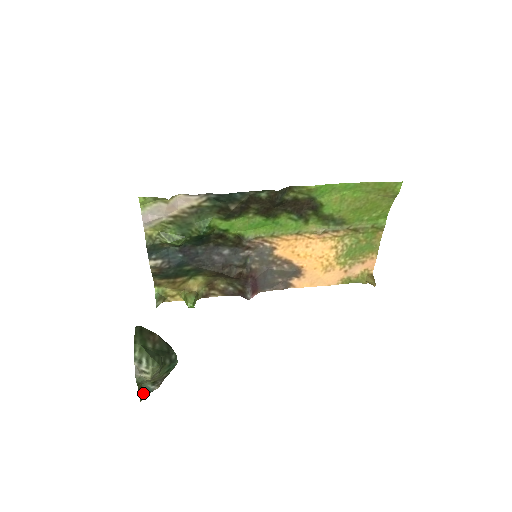
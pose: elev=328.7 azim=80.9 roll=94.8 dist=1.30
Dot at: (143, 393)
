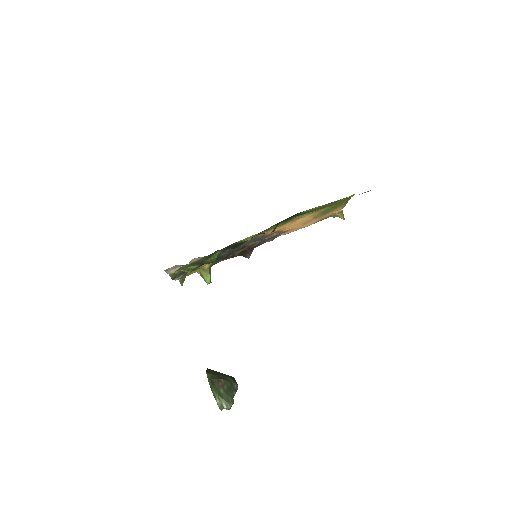
Dot at: occluded
